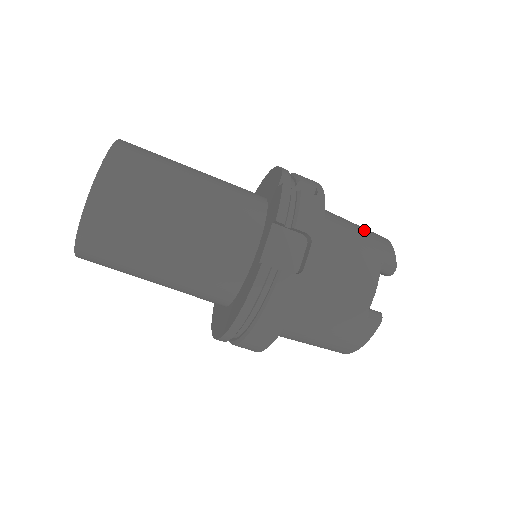
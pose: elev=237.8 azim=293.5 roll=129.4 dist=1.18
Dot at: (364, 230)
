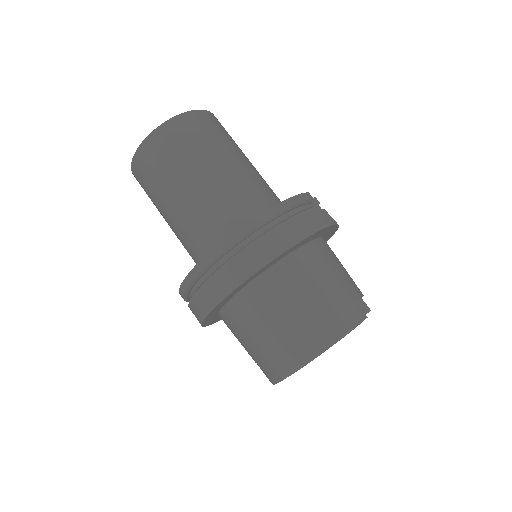
Dot at: occluded
